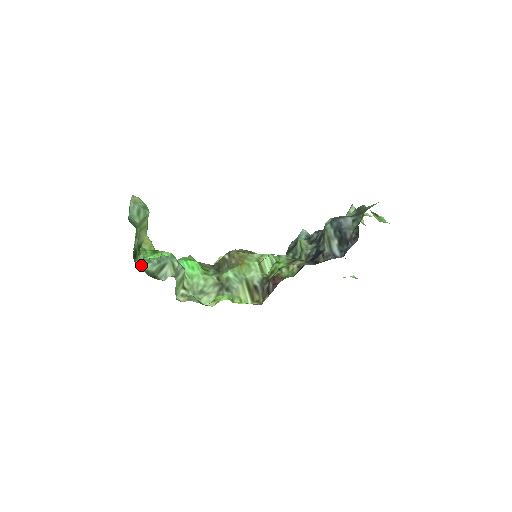
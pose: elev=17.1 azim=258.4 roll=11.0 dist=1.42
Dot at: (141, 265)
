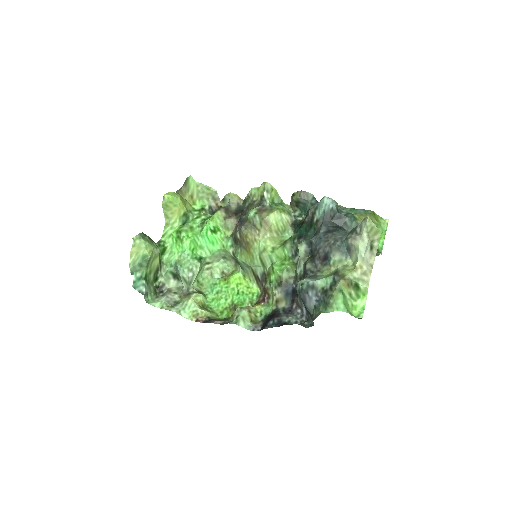
Dot at: (165, 272)
